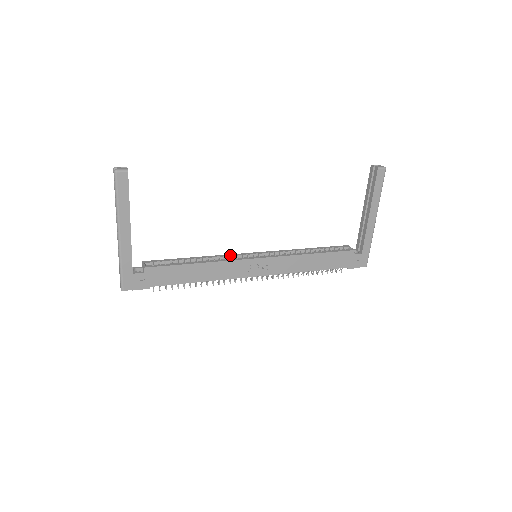
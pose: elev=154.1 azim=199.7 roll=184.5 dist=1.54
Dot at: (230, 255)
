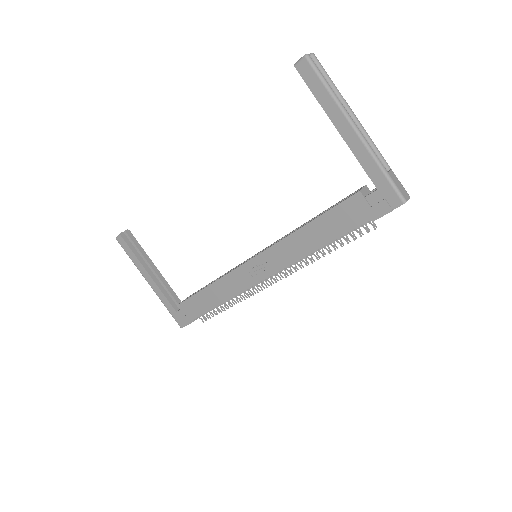
Dot at: (238, 265)
